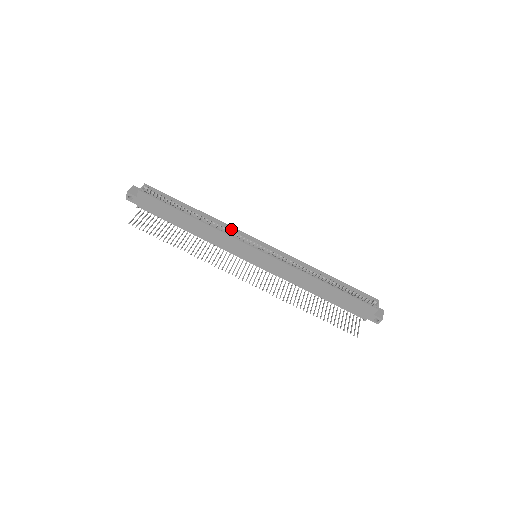
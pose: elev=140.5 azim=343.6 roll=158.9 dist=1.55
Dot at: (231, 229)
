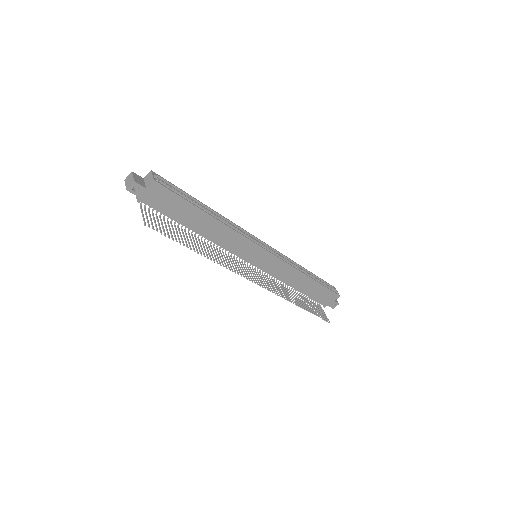
Dot at: (237, 228)
